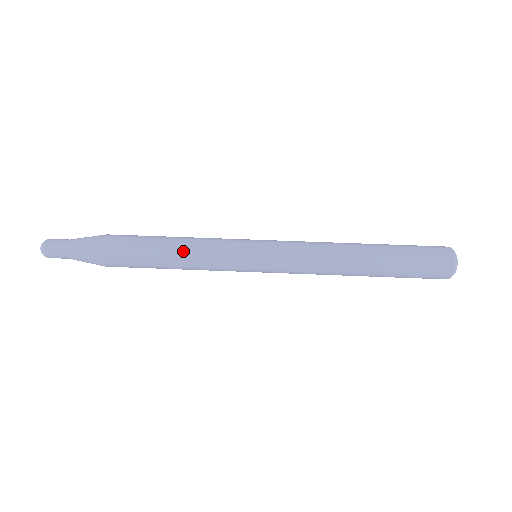
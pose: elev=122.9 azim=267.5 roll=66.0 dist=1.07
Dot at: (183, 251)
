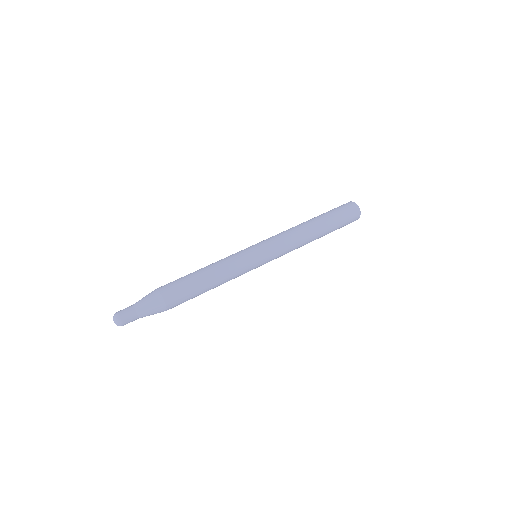
Dot at: (219, 277)
